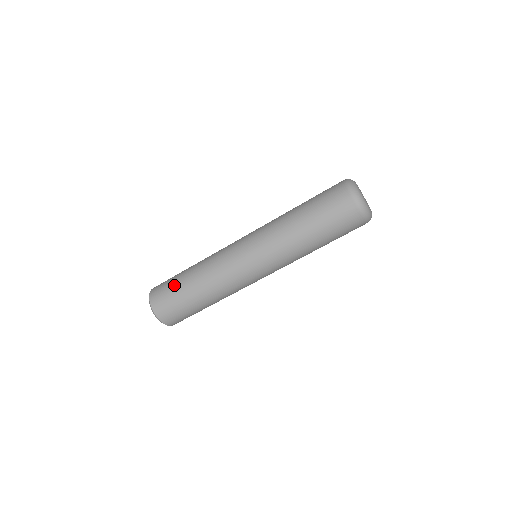
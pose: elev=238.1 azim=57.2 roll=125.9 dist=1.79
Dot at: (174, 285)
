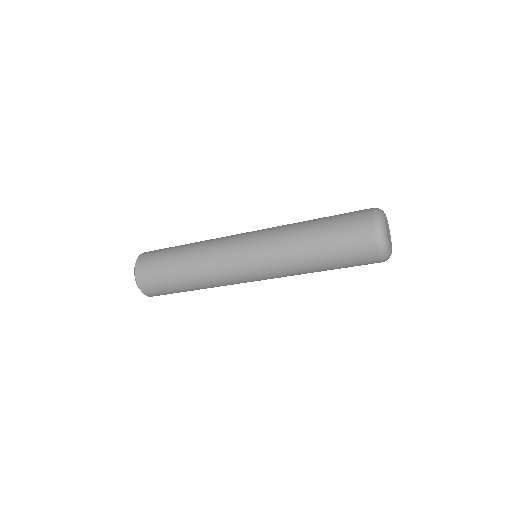
Dot at: (163, 260)
